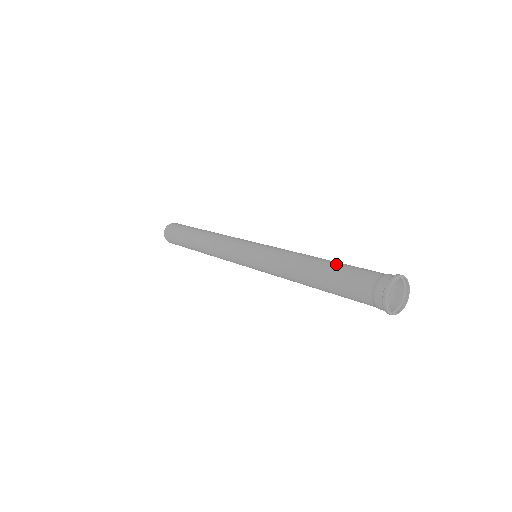
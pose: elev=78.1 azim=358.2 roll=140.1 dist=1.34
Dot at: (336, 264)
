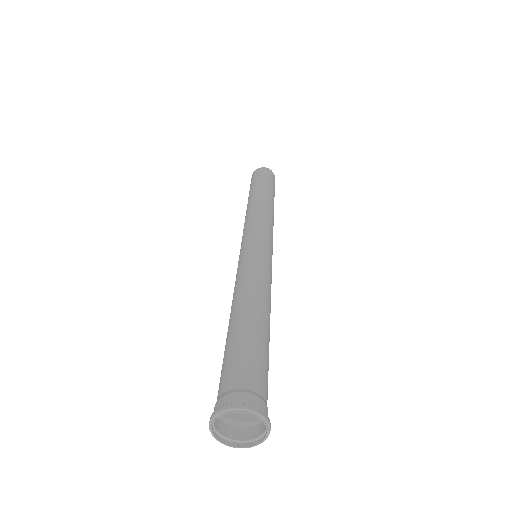
Dot at: (234, 334)
